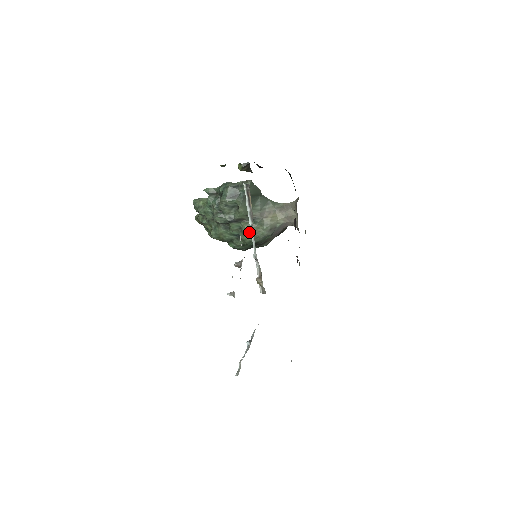
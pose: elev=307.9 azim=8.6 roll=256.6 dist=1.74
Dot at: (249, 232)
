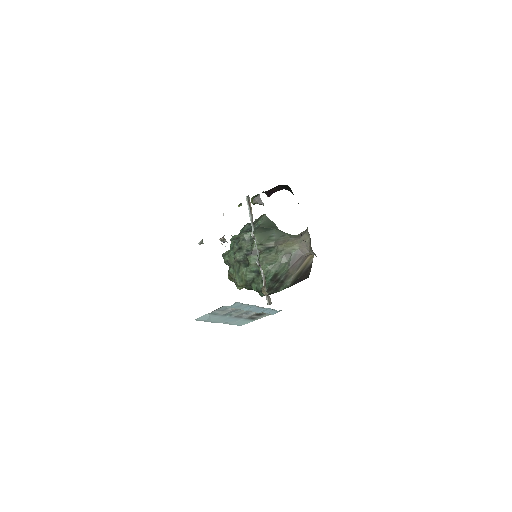
Dot at: (264, 260)
